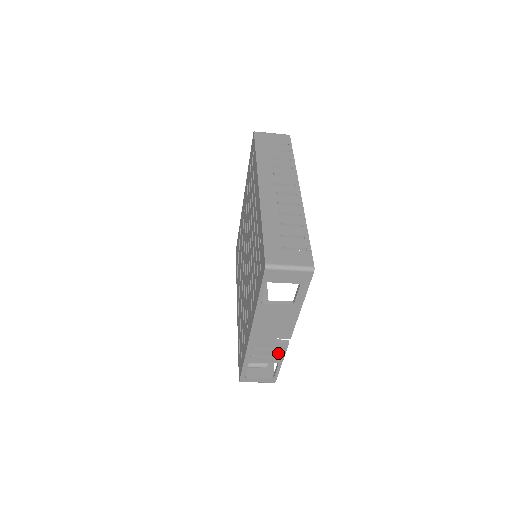
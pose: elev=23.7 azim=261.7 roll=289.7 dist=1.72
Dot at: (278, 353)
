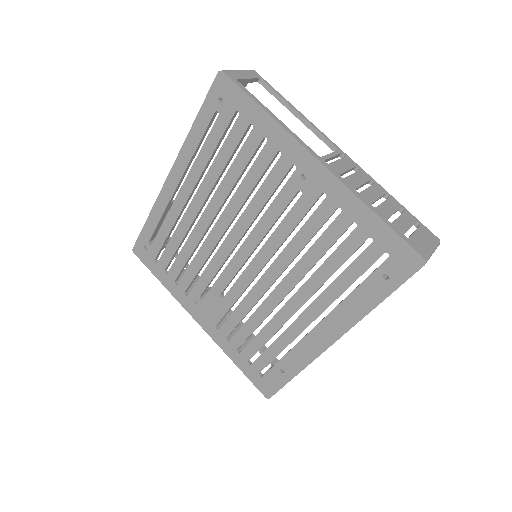
Dot at: occluded
